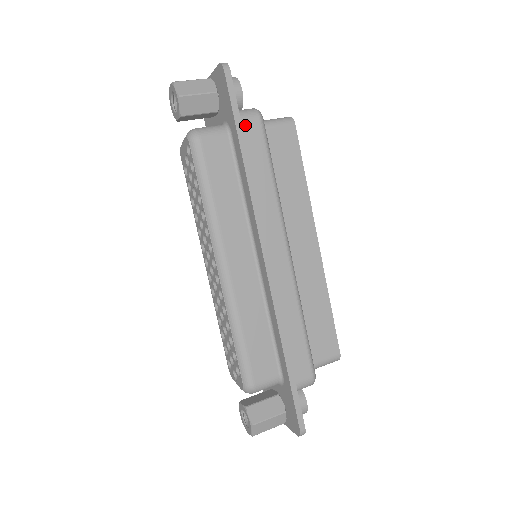
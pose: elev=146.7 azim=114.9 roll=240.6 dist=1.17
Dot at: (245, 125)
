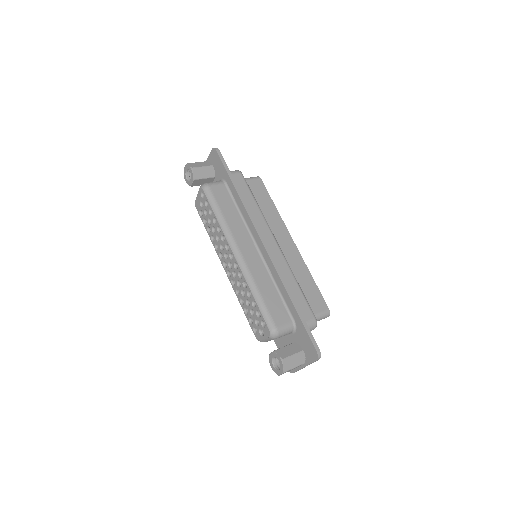
Dot at: (233, 176)
